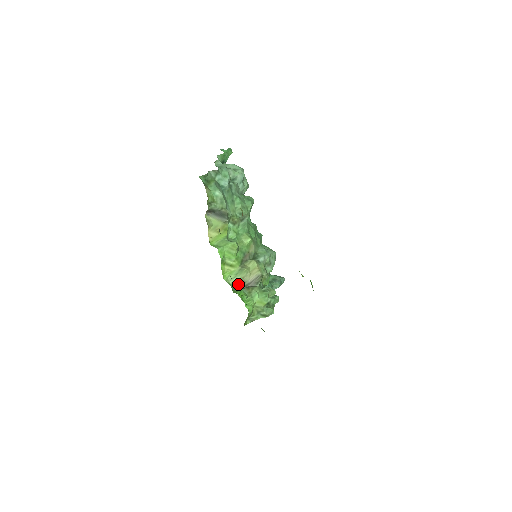
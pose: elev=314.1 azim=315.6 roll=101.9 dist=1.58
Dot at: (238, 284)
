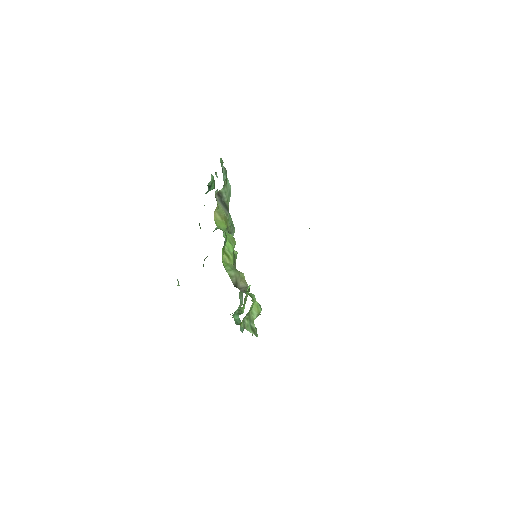
Dot at: (233, 280)
